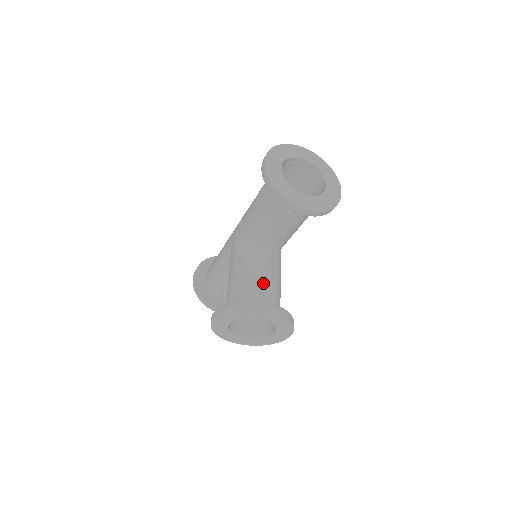
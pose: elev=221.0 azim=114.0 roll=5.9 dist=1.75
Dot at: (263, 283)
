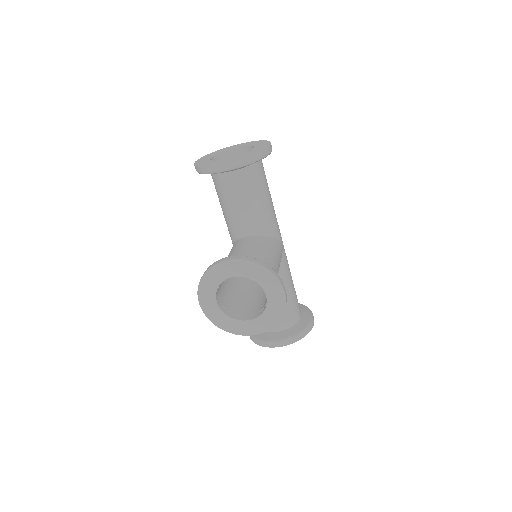
Dot at: (238, 255)
